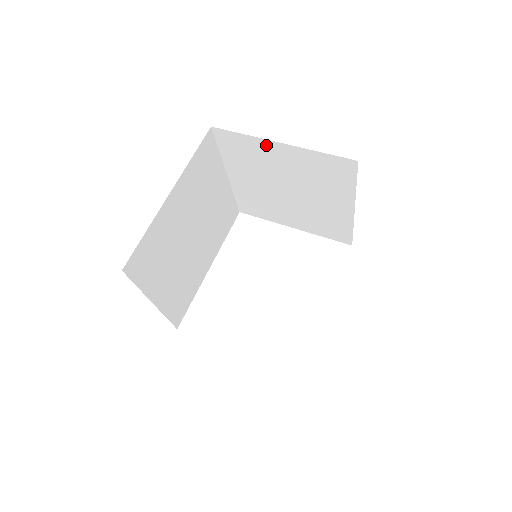
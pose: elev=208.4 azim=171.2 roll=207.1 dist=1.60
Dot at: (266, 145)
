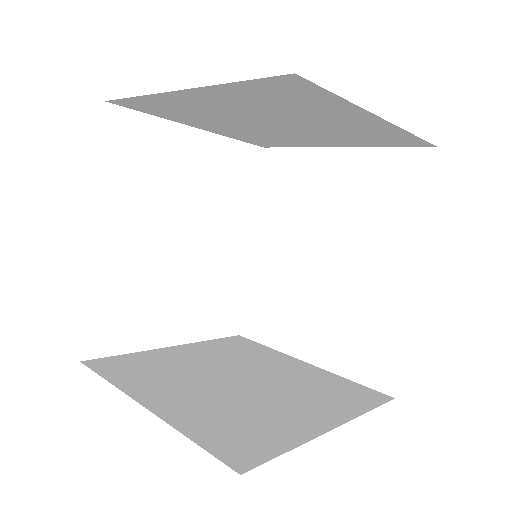
Dot at: (353, 112)
